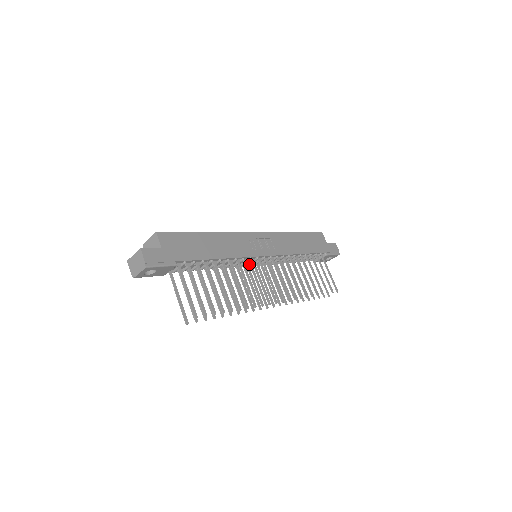
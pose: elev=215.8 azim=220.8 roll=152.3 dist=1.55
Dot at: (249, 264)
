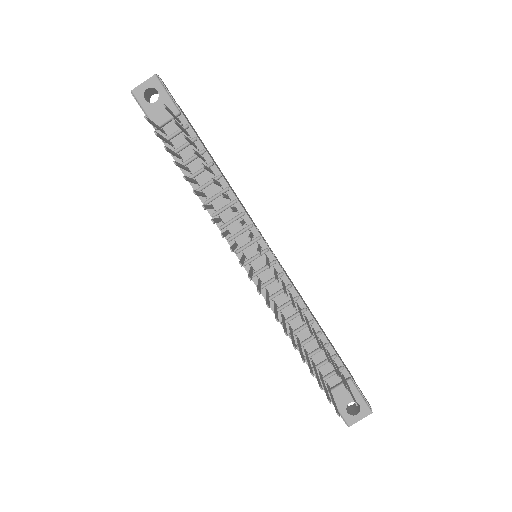
Dot at: (244, 246)
